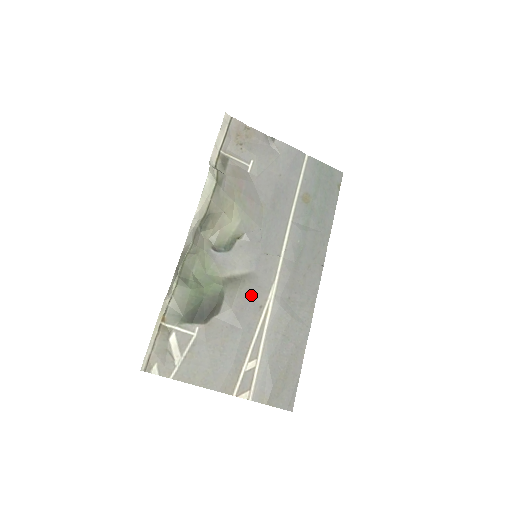
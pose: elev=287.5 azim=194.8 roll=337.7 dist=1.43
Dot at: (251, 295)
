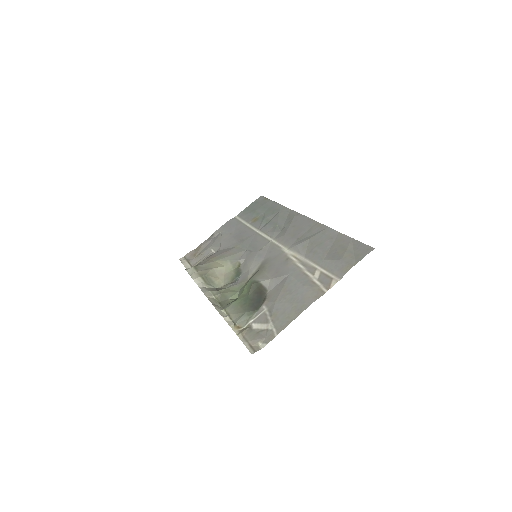
Dot at: (275, 264)
